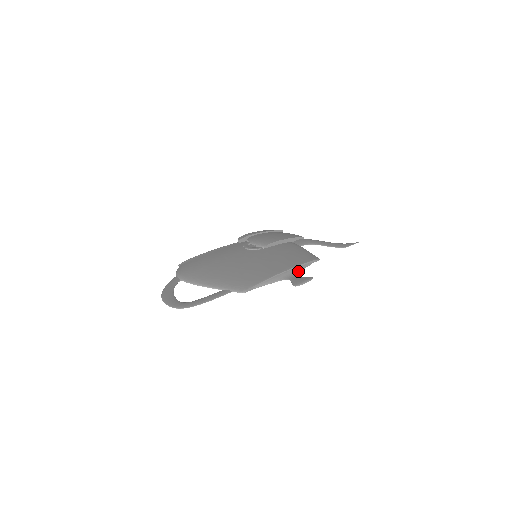
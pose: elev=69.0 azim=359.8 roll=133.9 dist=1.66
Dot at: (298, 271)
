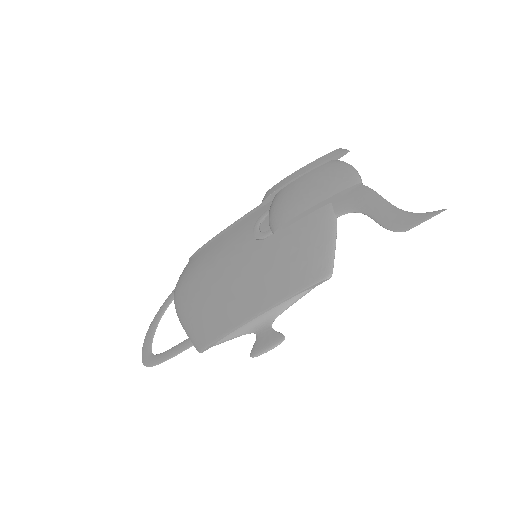
Dot at: (278, 313)
